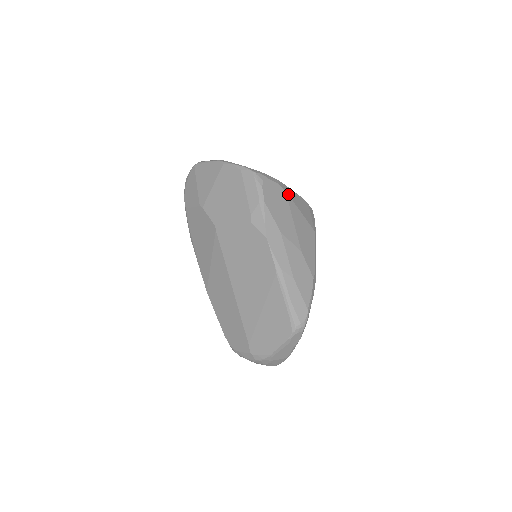
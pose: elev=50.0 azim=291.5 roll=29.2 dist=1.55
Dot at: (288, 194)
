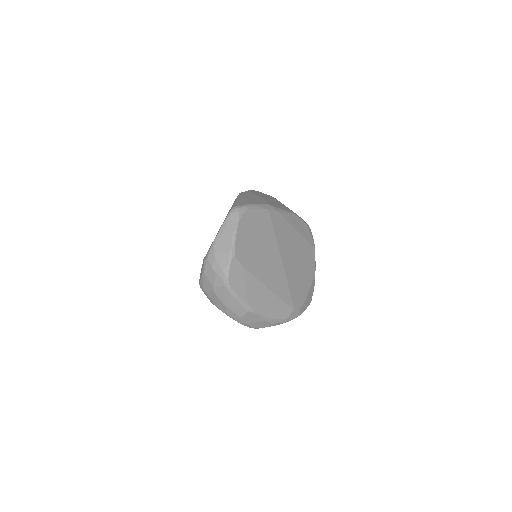
Dot at: occluded
